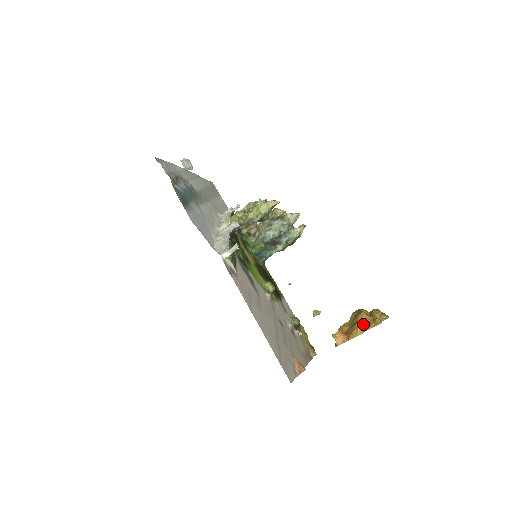
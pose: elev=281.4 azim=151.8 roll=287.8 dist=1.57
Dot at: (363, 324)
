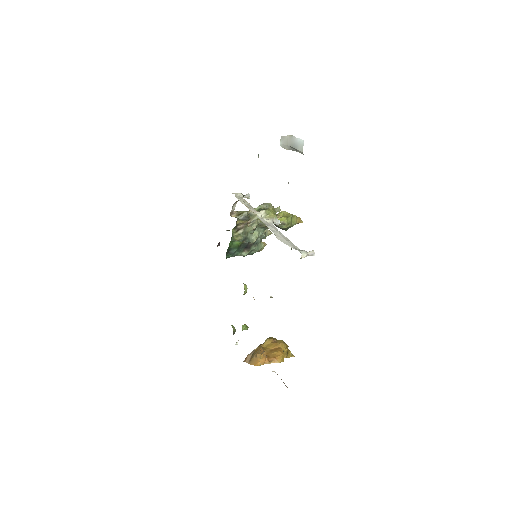
Dot at: (283, 353)
